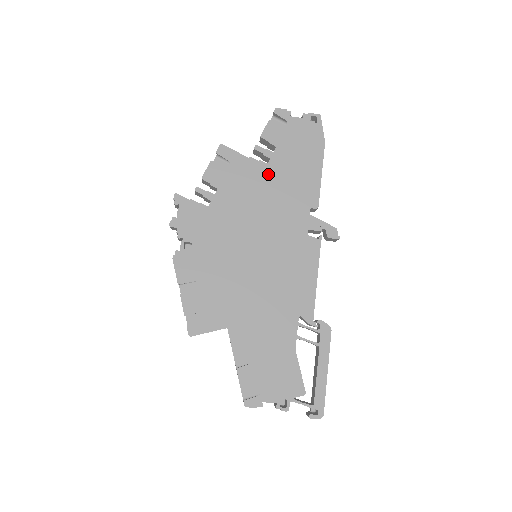
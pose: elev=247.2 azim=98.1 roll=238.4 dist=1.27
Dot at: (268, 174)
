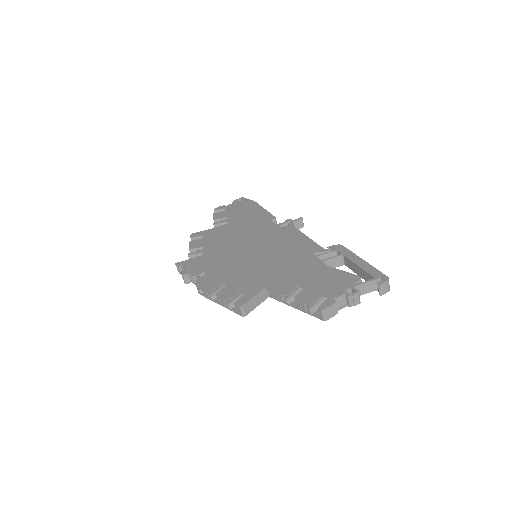
Dot at: (231, 226)
